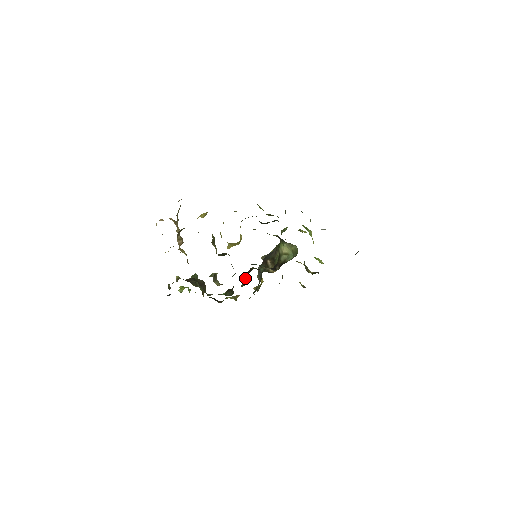
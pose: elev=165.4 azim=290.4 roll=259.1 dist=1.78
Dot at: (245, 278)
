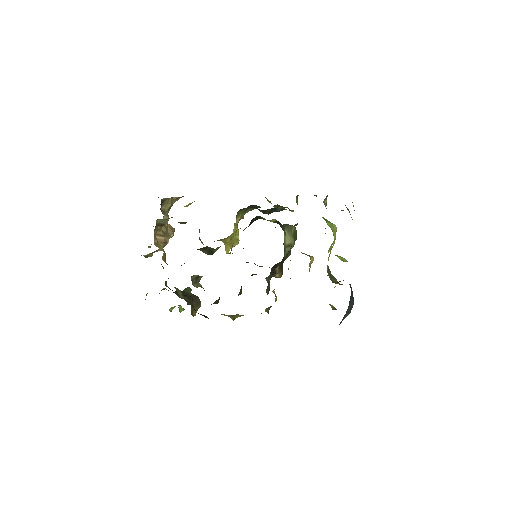
Dot at: occluded
